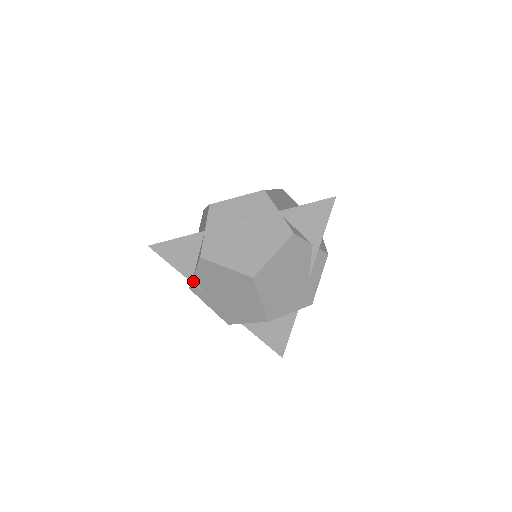
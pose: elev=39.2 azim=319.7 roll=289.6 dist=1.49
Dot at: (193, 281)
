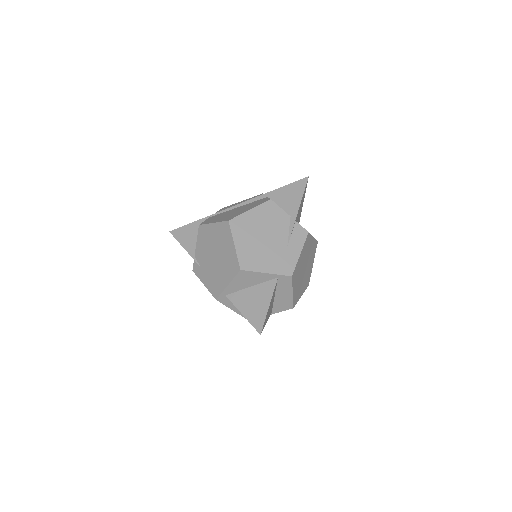
Dot at: (195, 258)
